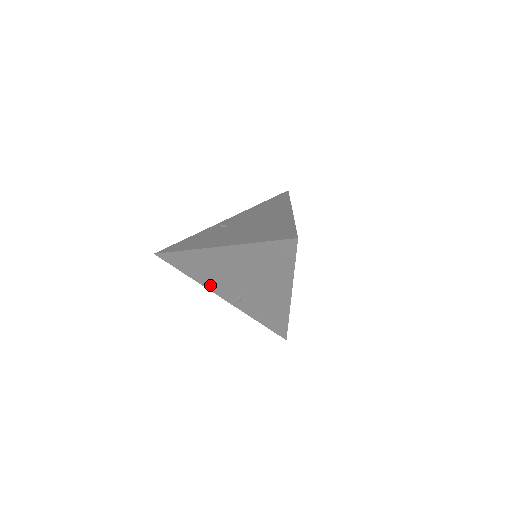
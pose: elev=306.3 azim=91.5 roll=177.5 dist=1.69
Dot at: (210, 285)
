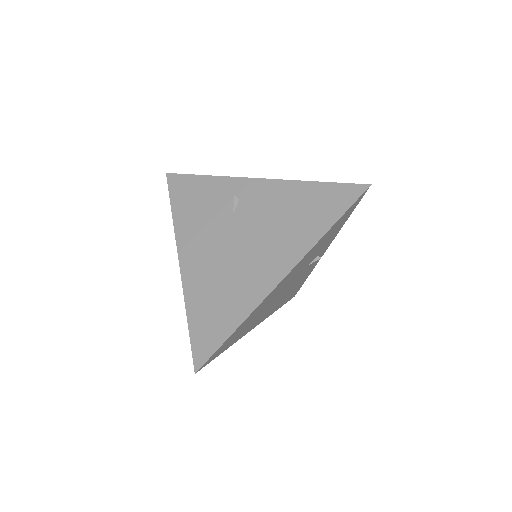
Dot at: occluded
